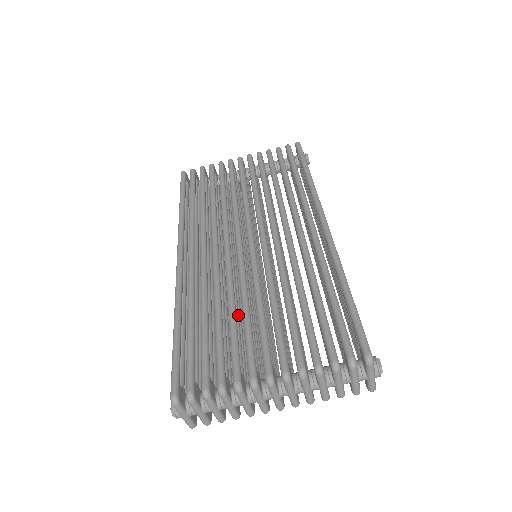
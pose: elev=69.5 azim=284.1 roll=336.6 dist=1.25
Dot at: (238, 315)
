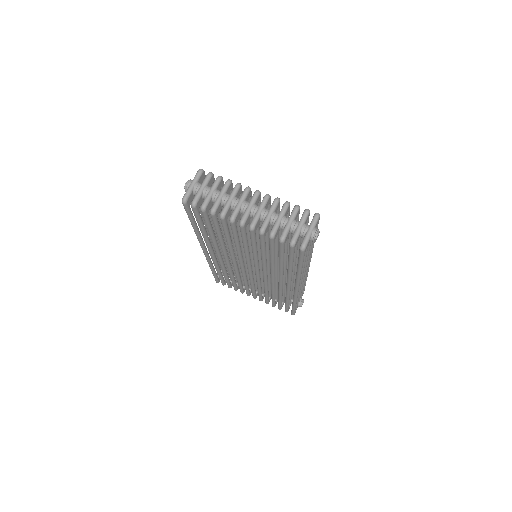
Dot at: occluded
